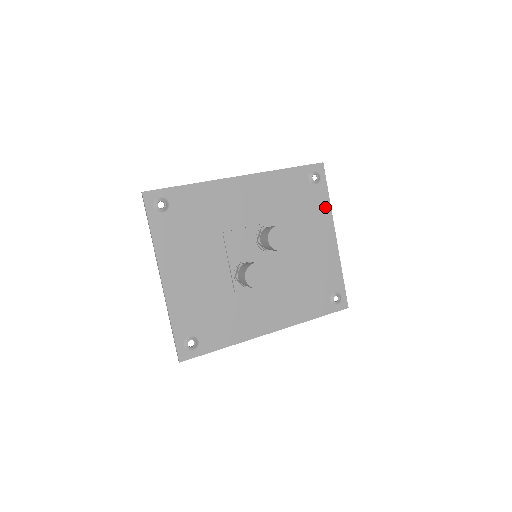
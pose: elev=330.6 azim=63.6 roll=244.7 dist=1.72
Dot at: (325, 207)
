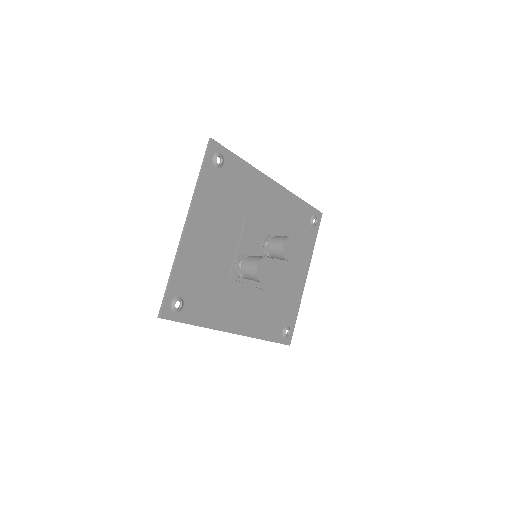
Dot at: (310, 249)
